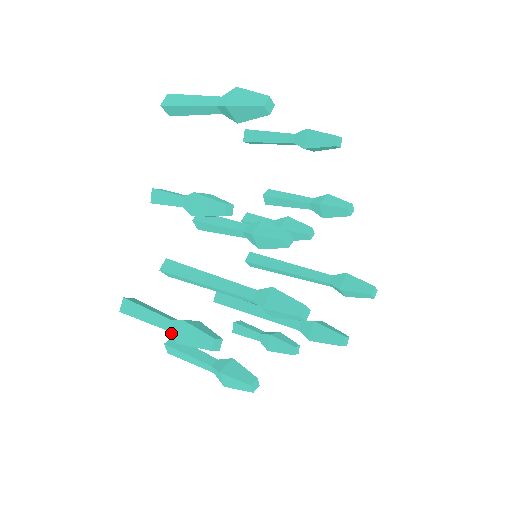
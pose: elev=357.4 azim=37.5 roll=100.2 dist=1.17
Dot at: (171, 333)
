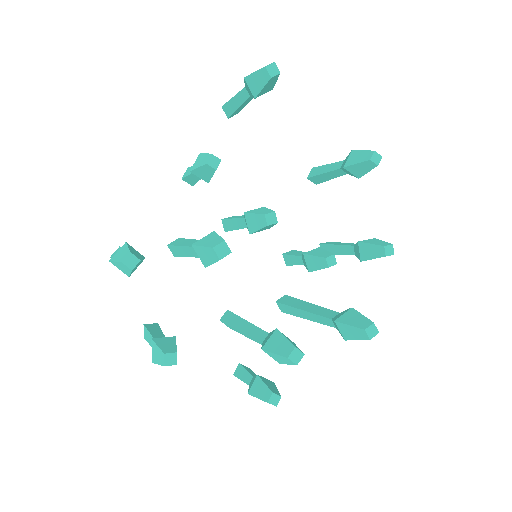
Dot at: occluded
